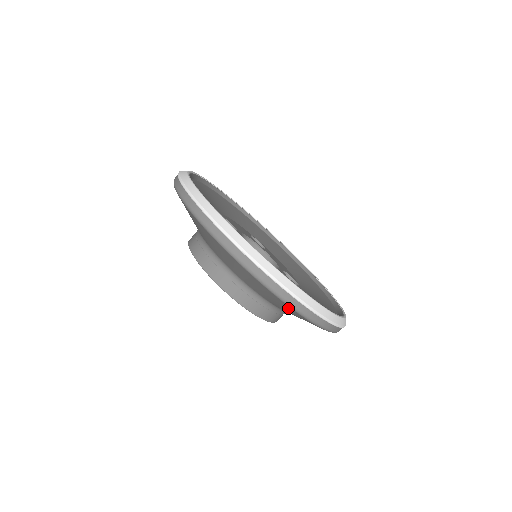
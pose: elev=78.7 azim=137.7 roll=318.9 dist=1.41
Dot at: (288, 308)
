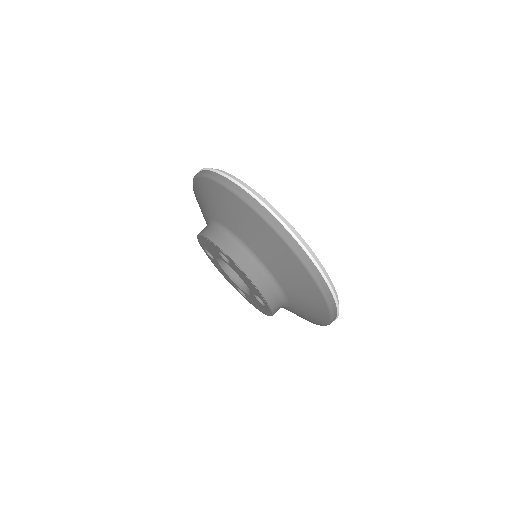
Dot at: (259, 224)
